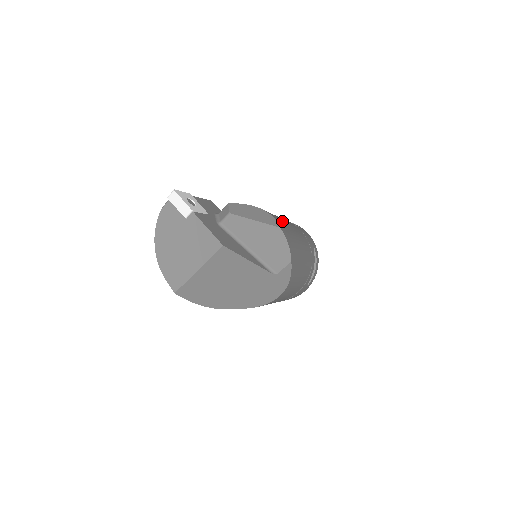
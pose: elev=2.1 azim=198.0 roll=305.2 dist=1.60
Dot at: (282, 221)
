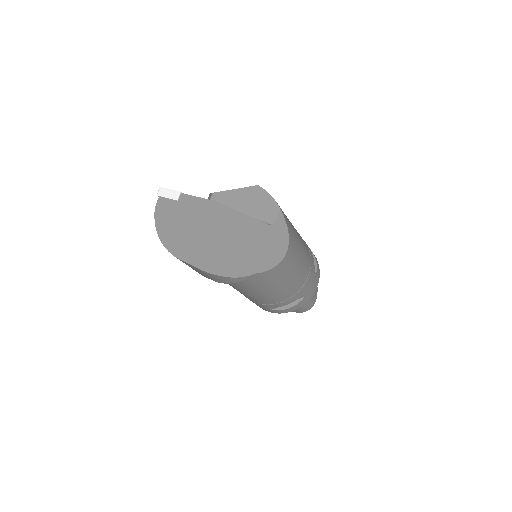
Dot at: occluded
